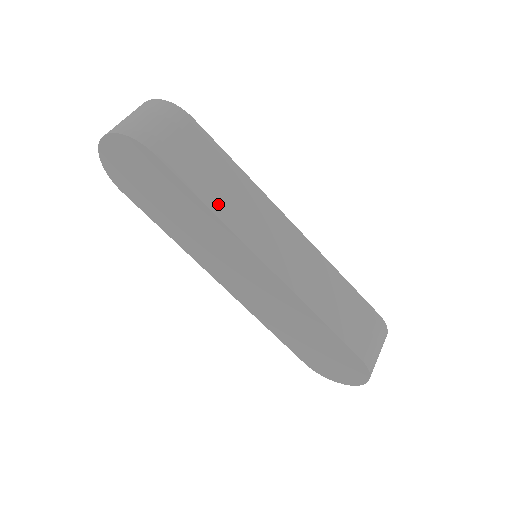
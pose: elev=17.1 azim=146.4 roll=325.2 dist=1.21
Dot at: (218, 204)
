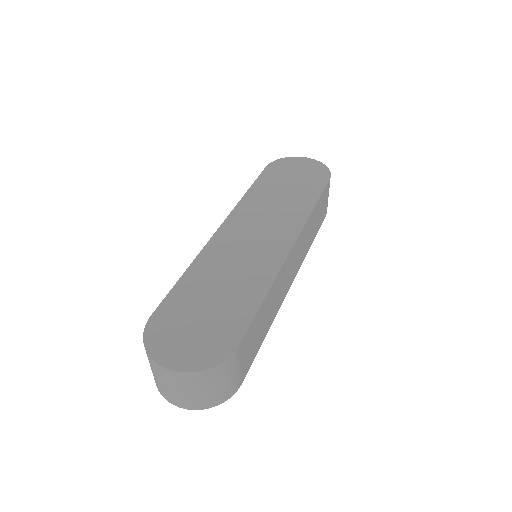
Dot at: (269, 324)
